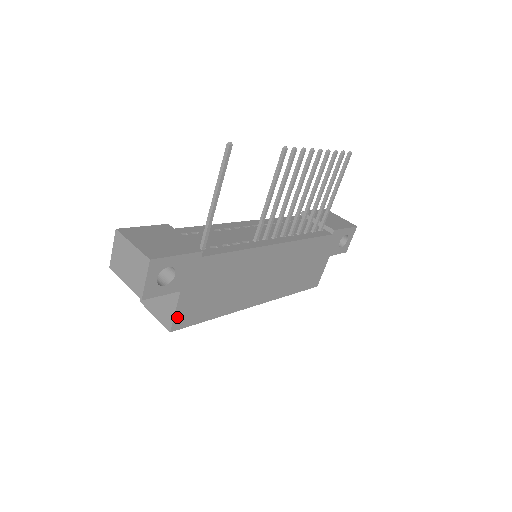
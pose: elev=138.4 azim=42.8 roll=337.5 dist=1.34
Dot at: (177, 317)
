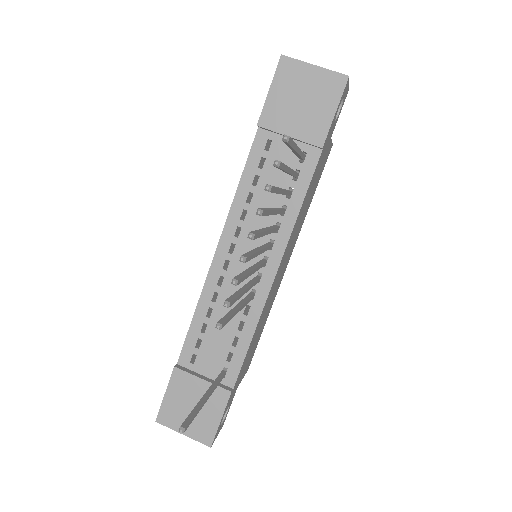
Dot at: (245, 372)
